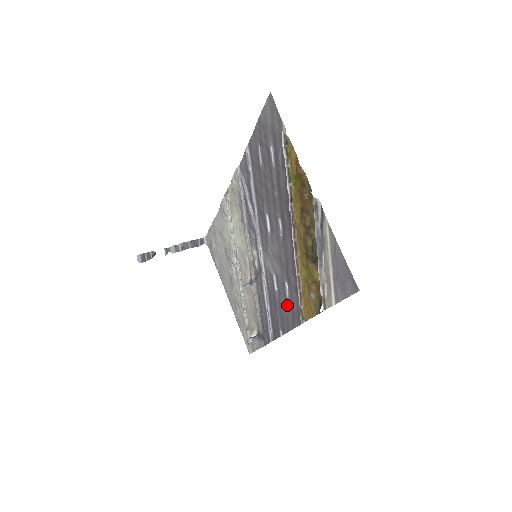
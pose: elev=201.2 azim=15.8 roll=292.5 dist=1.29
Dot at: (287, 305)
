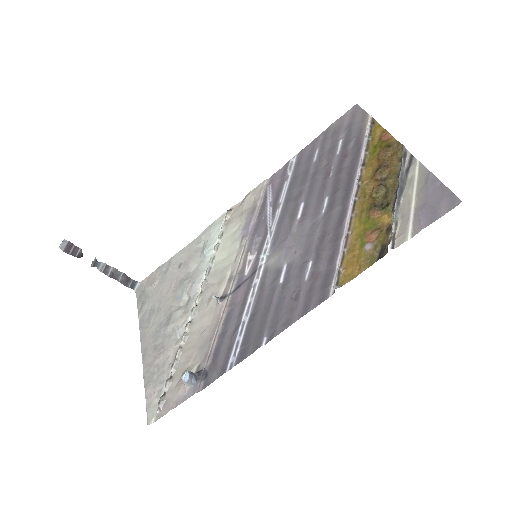
Dot at: (299, 291)
